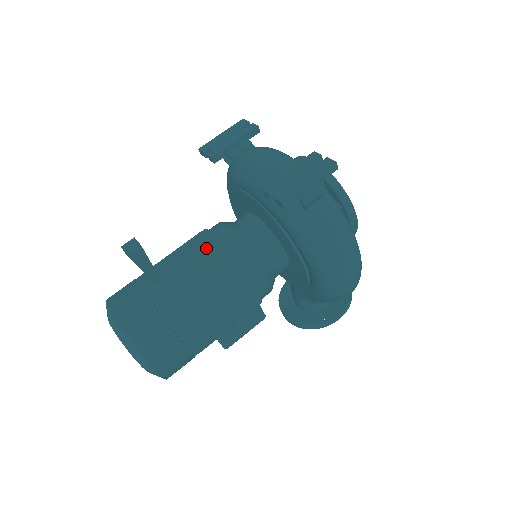
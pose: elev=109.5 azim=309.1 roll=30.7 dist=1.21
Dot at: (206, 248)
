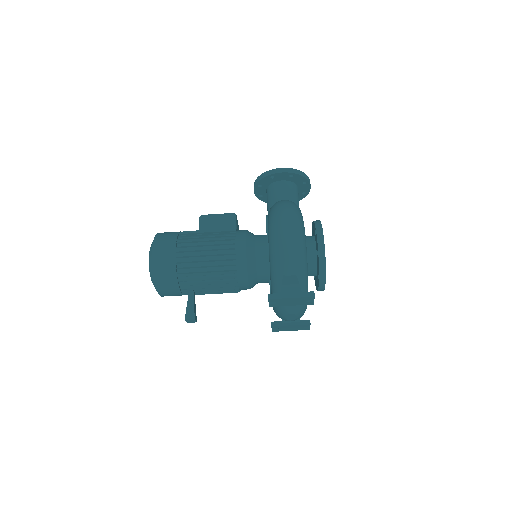
Dot at: (229, 290)
